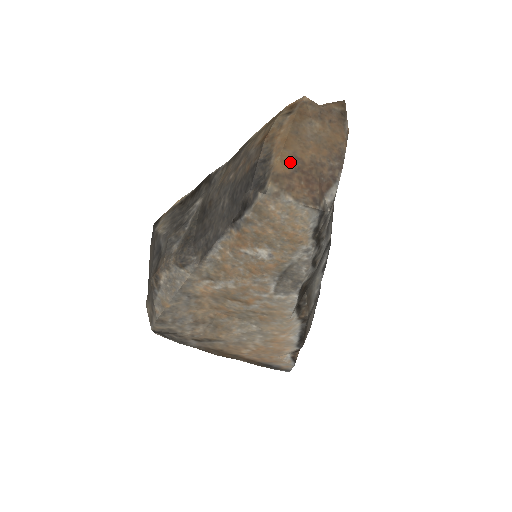
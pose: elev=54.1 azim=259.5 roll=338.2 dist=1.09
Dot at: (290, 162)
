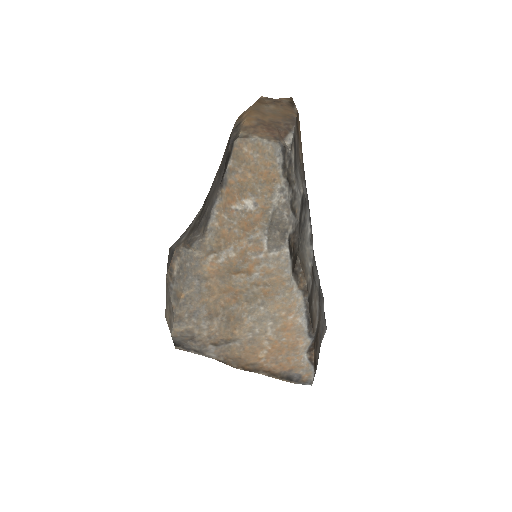
Dot at: (254, 121)
